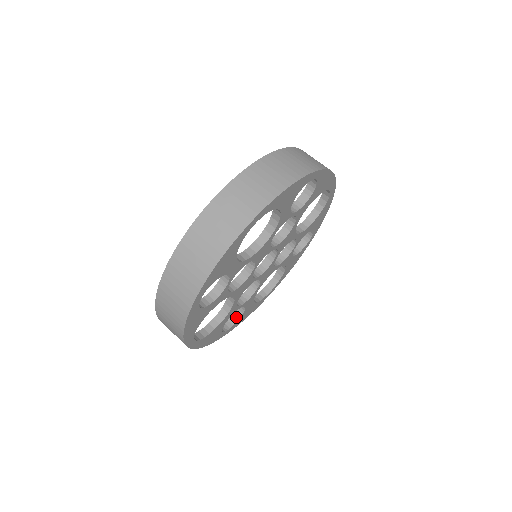
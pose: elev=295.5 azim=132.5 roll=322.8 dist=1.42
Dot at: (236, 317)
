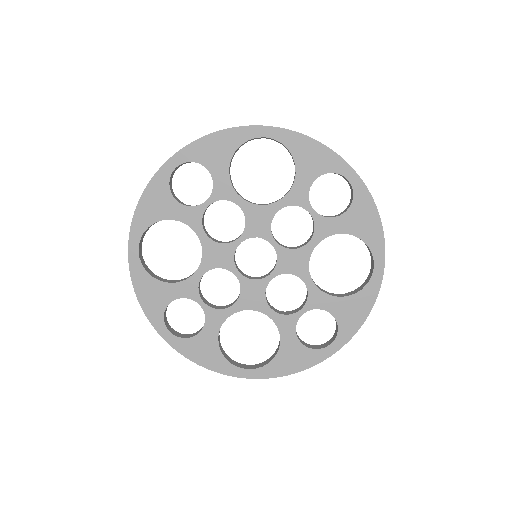
Dot at: (190, 336)
